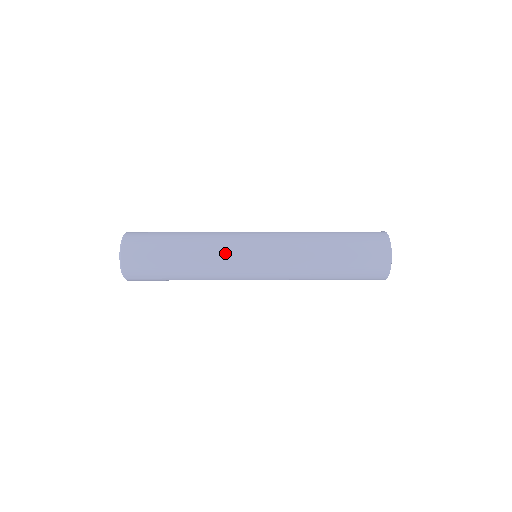
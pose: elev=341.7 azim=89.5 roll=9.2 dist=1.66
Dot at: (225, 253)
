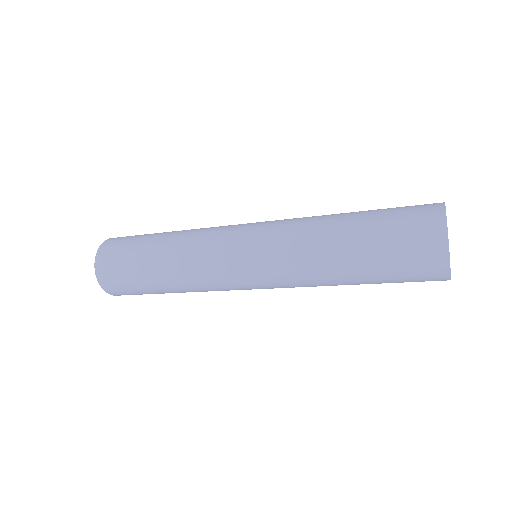
Dot at: (210, 231)
